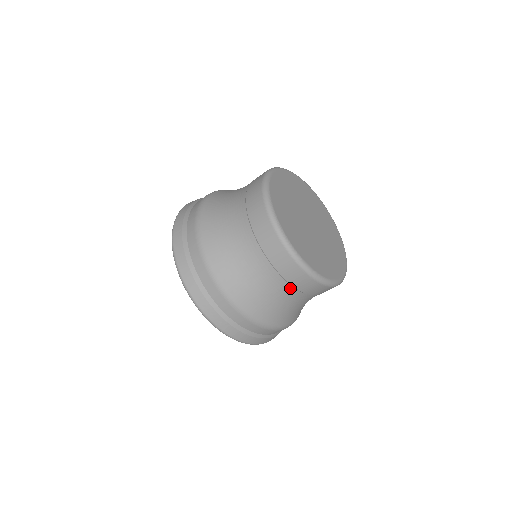
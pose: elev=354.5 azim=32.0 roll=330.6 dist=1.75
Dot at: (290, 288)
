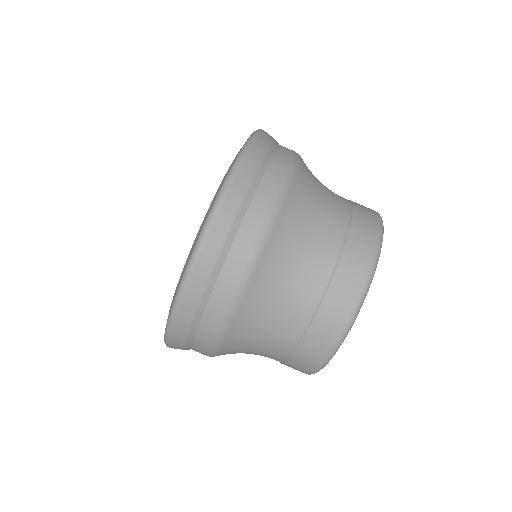
Dot at: (317, 296)
